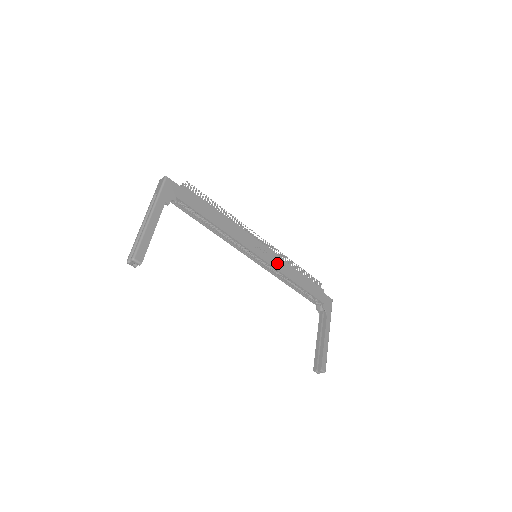
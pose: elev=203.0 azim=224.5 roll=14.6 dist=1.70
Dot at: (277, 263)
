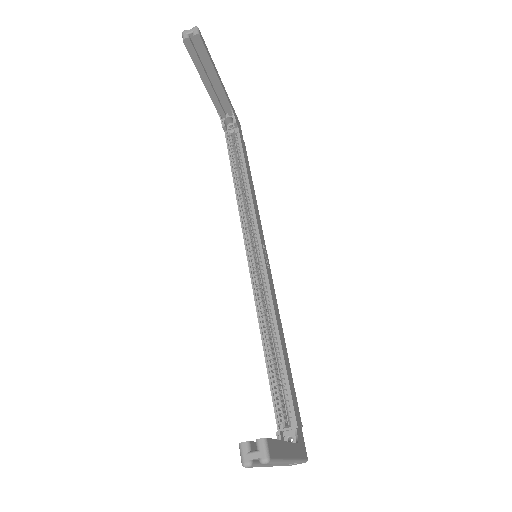
Dot at: (273, 292)
